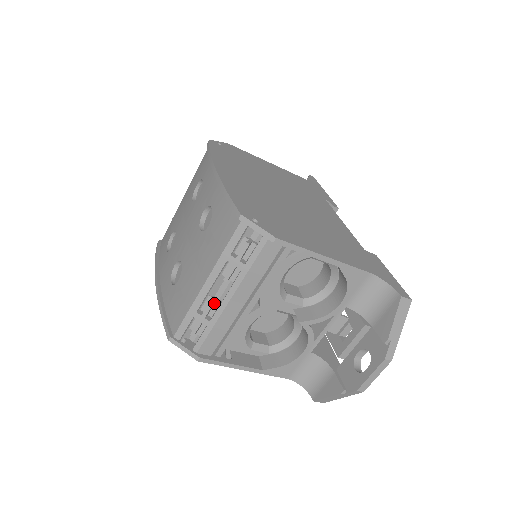
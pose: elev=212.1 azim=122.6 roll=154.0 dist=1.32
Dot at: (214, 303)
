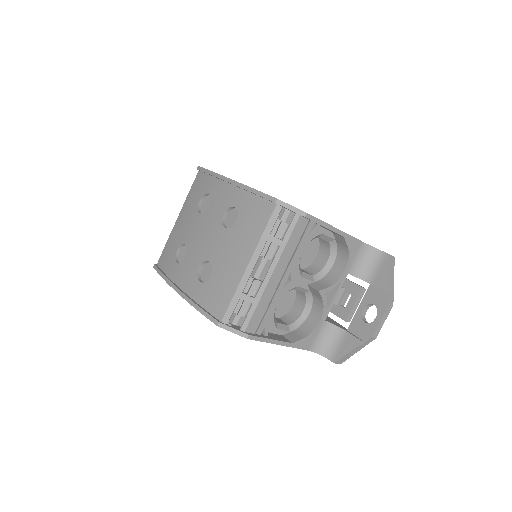
Dot at: (255, 282)
